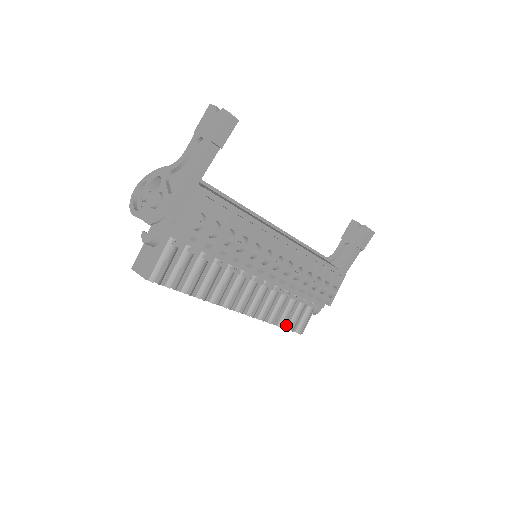
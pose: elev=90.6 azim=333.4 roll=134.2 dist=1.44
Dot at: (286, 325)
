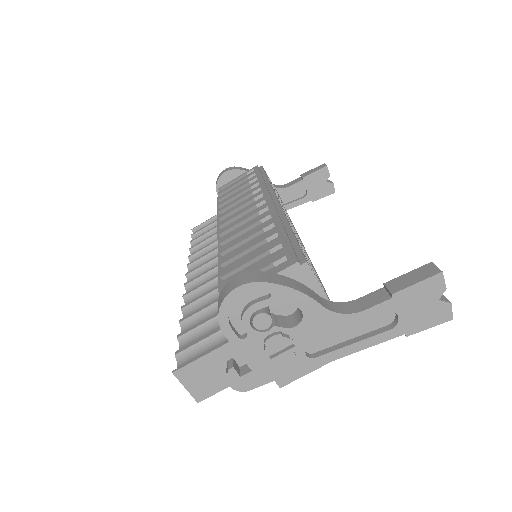
Dot at: occluded
